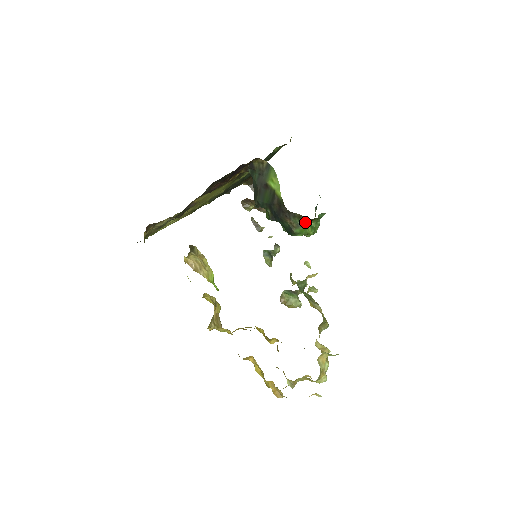
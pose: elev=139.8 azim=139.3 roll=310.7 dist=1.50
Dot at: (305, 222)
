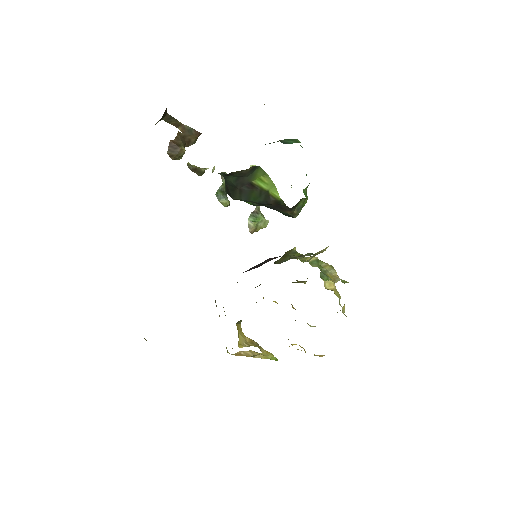
Dot at: (304, 201)
